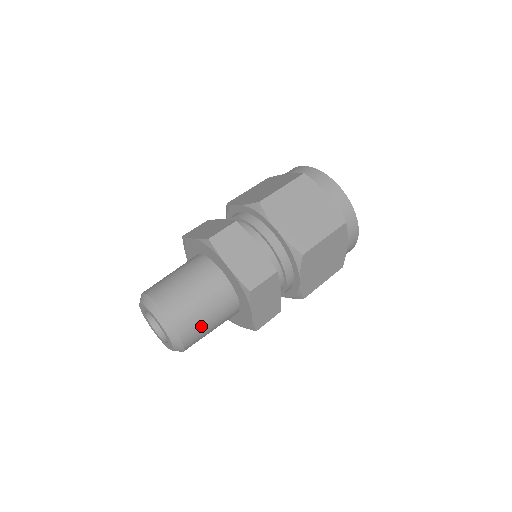
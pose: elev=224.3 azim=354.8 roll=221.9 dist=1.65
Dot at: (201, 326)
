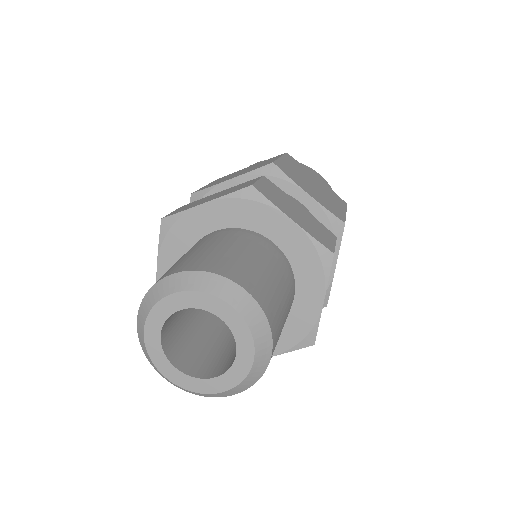
Dot at: (247, 265)
